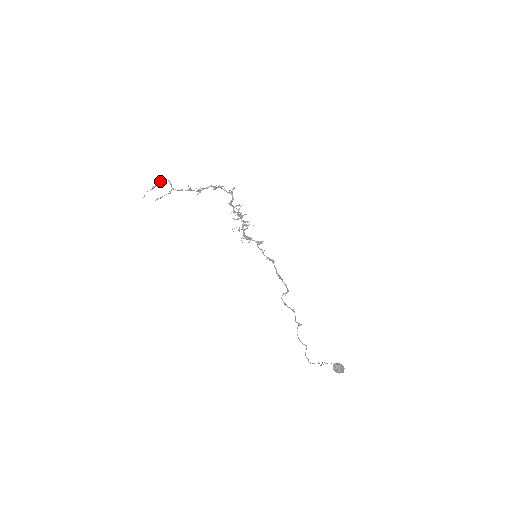
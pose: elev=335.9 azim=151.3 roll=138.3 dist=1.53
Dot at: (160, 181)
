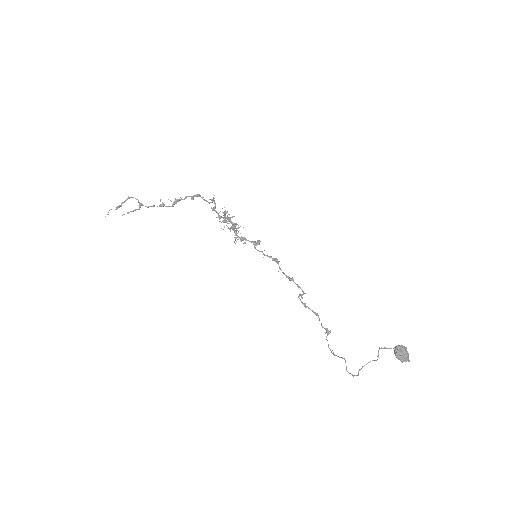
Dot at: (126, 200)
